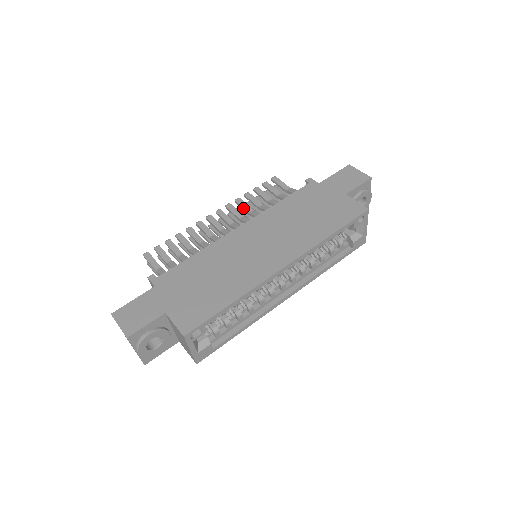
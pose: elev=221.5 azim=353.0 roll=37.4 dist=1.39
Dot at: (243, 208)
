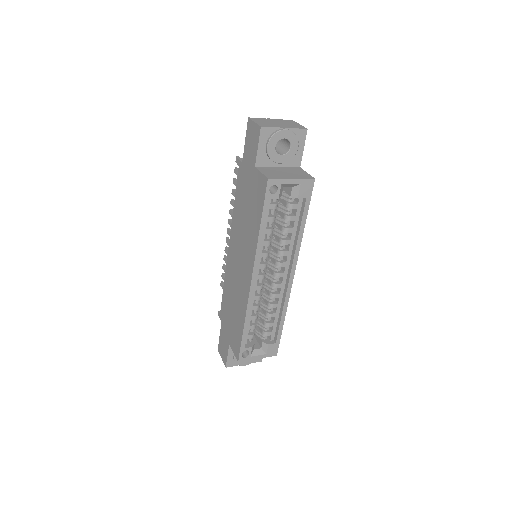
Dot at: occluded
